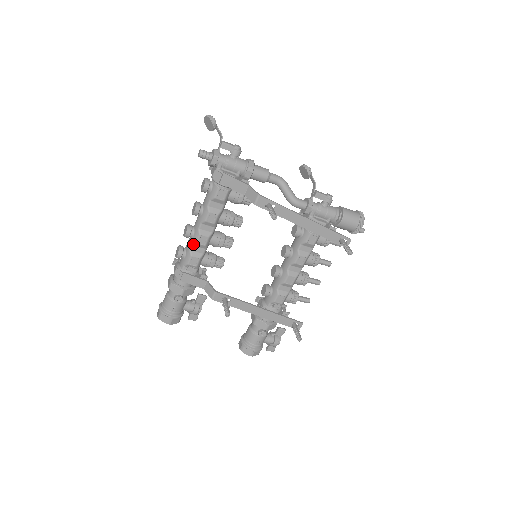
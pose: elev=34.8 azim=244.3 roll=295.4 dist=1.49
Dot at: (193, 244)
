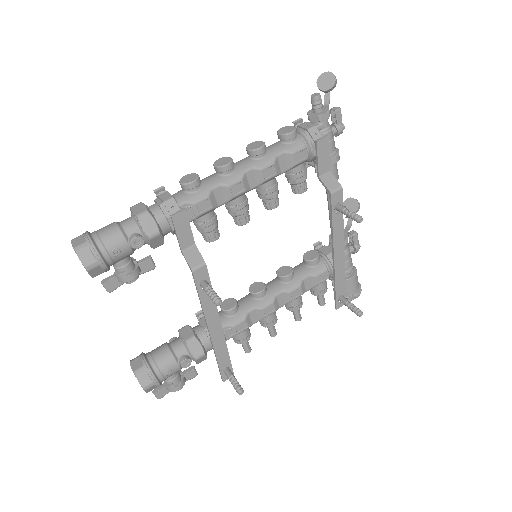
Dot at: (222, 184)
